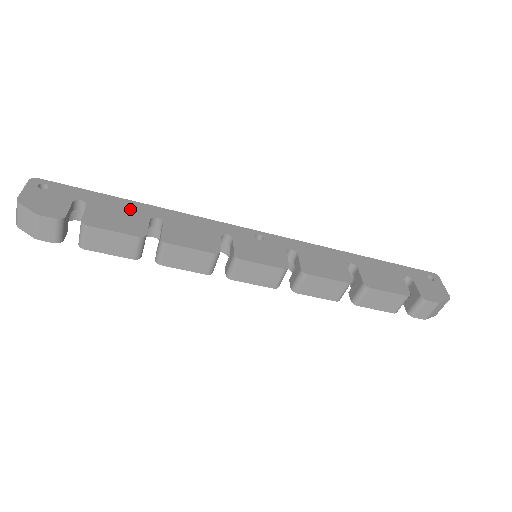
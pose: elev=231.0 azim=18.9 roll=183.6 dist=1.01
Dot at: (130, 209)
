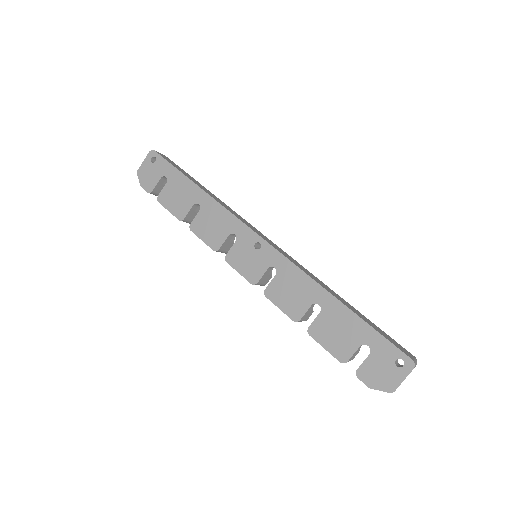
Dot at: (187, 191)
